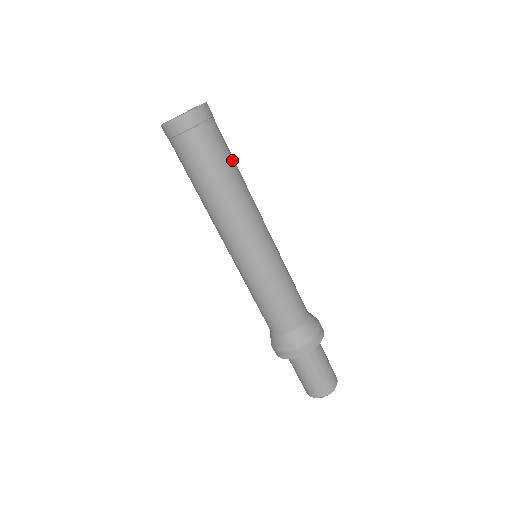
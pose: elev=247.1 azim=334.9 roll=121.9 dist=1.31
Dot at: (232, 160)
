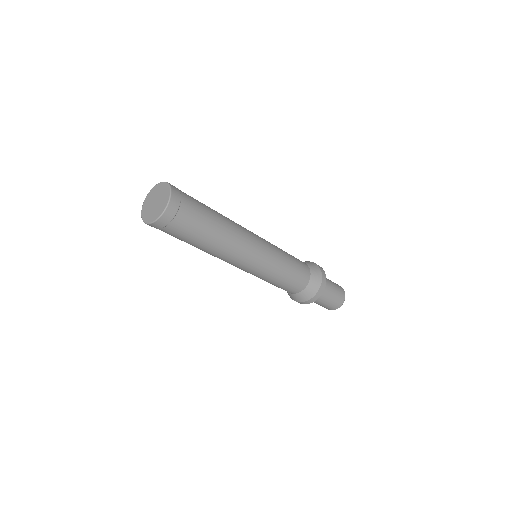
Dot at: (211, 219)
